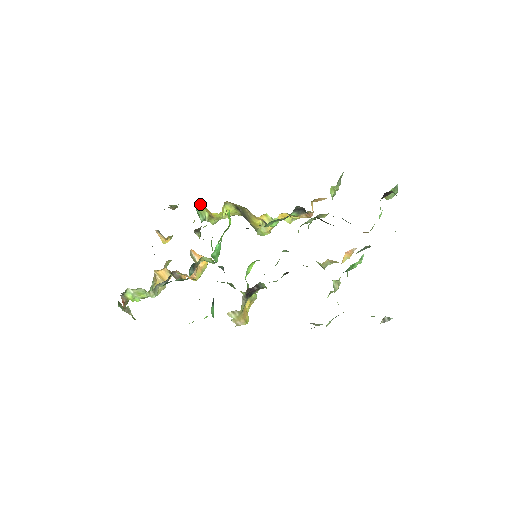
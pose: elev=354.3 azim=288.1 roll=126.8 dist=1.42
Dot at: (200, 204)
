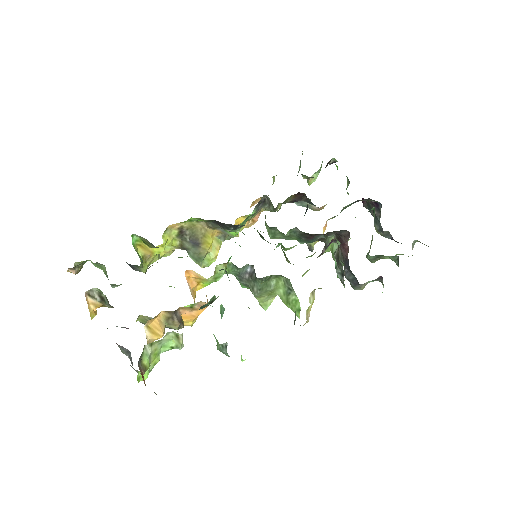
Dot at: (135, 239)
